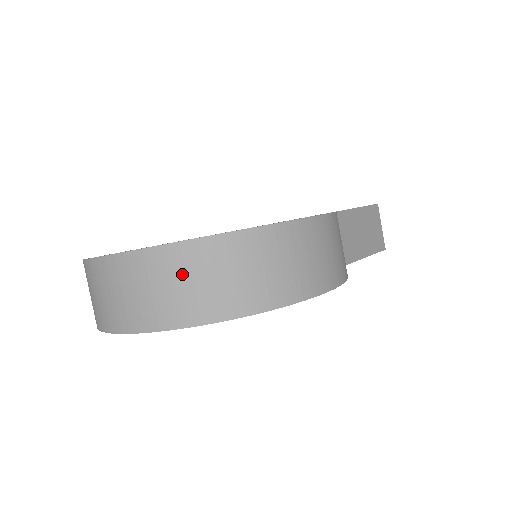
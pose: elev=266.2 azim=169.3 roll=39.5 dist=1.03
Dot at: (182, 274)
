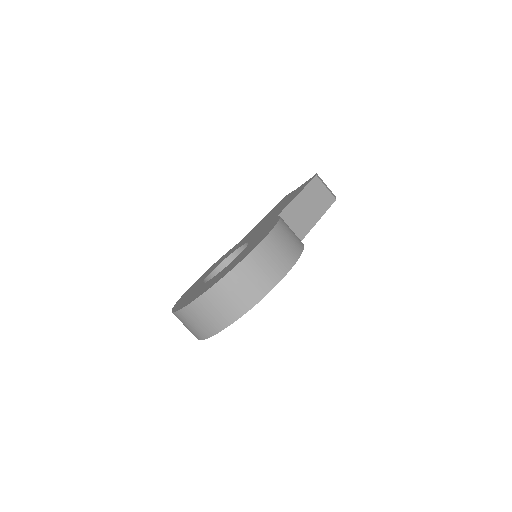
Dot at: (217, 303)
